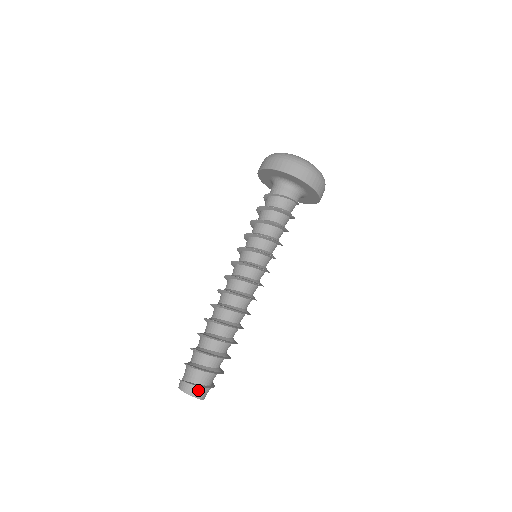
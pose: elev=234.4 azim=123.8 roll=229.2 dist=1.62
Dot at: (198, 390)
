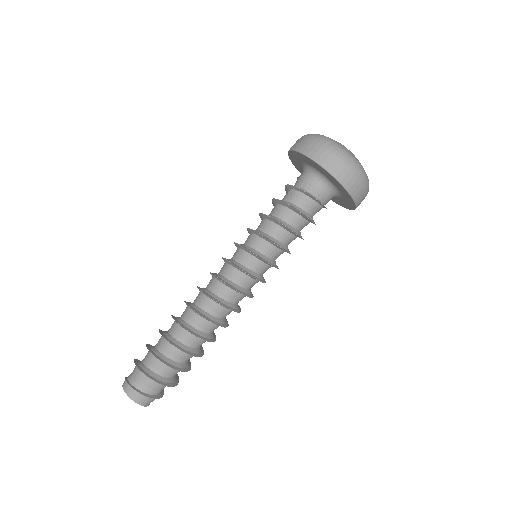
Dot at: (152, 400)
